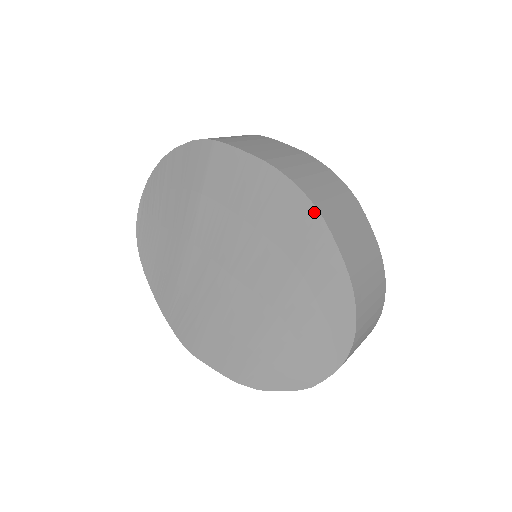
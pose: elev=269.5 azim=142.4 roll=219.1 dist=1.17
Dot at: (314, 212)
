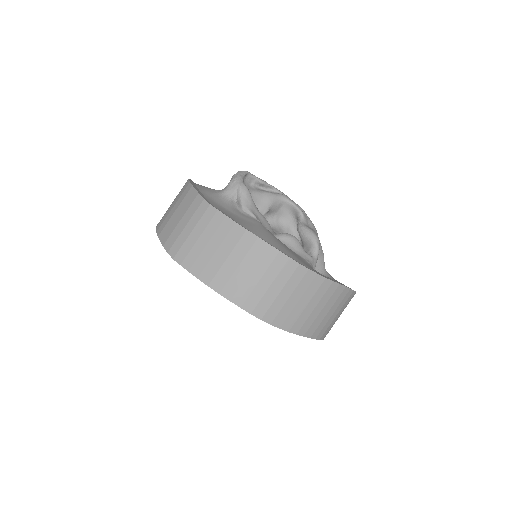
Dot at: (254, 315)
